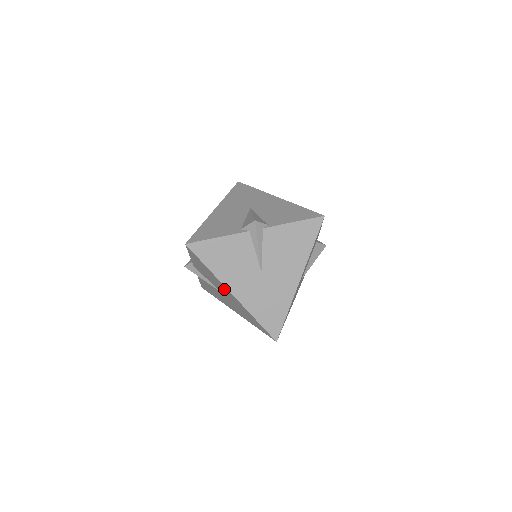
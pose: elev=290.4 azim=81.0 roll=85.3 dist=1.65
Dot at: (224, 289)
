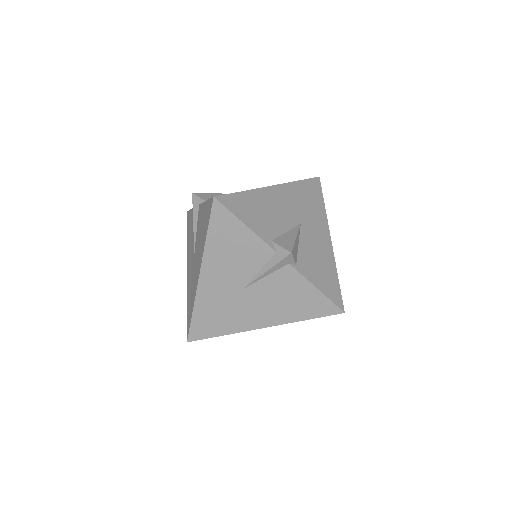
Dot at: (199, 260)
